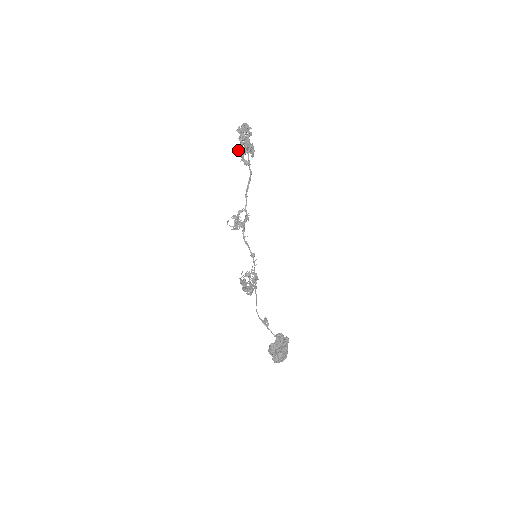
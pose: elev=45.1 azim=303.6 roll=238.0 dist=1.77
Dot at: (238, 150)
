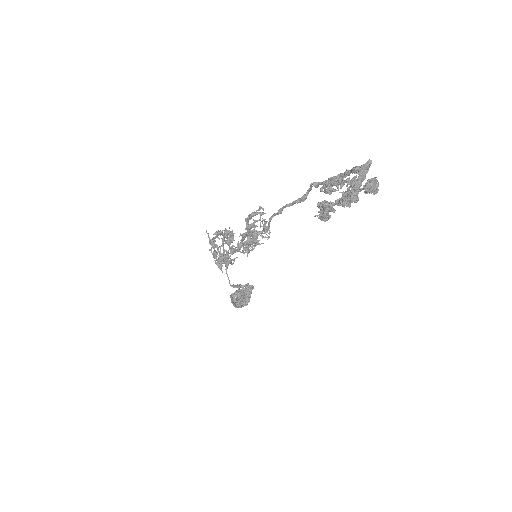
Dot at: (324, 207)
